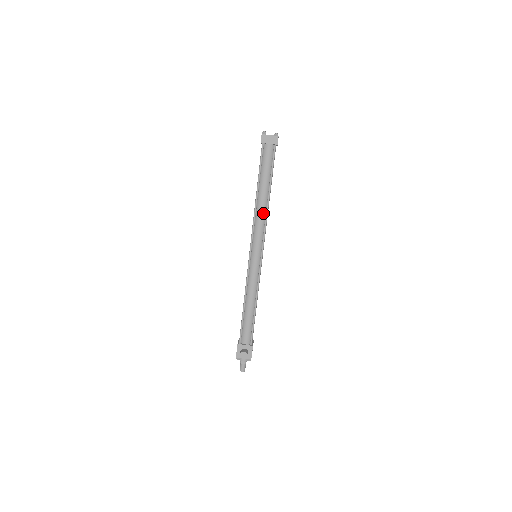
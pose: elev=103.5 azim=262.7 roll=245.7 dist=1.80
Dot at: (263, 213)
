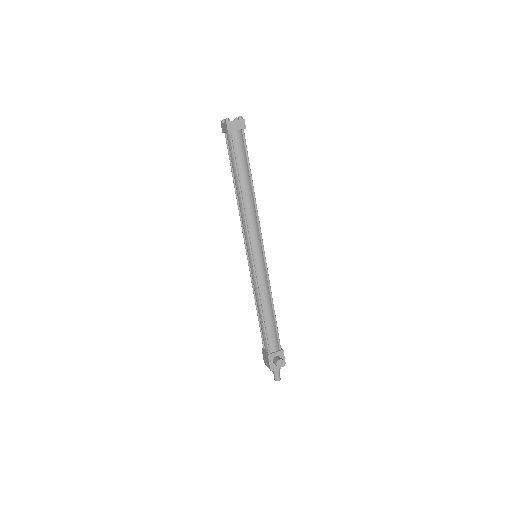
Dot at: (252, 207)
